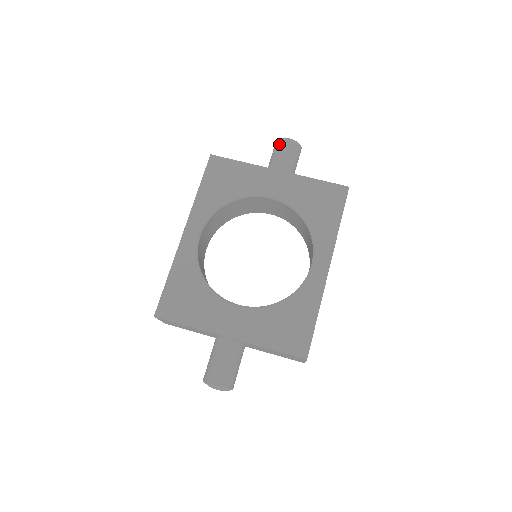
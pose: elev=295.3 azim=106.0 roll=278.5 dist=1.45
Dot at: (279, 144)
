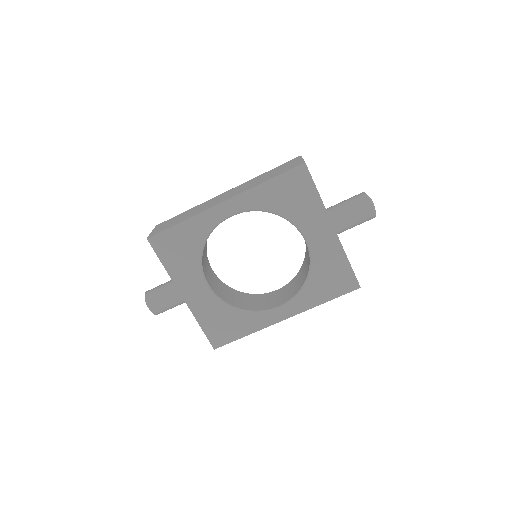
Dot at: (362, 203)
